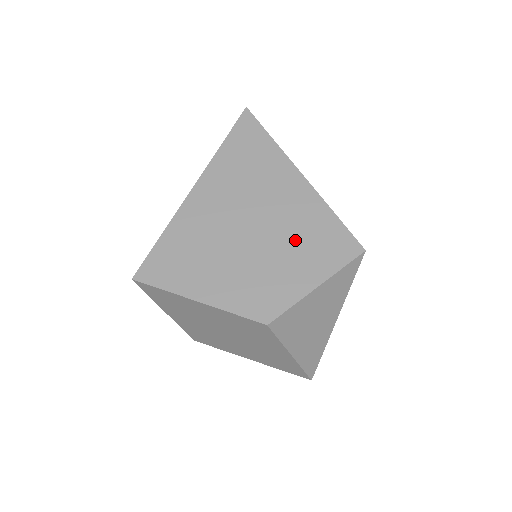
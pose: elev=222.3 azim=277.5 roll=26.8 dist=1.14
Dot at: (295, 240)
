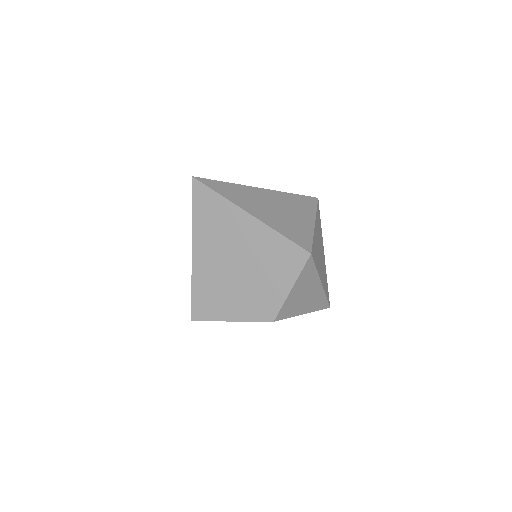
Dot at: (266, 264)
